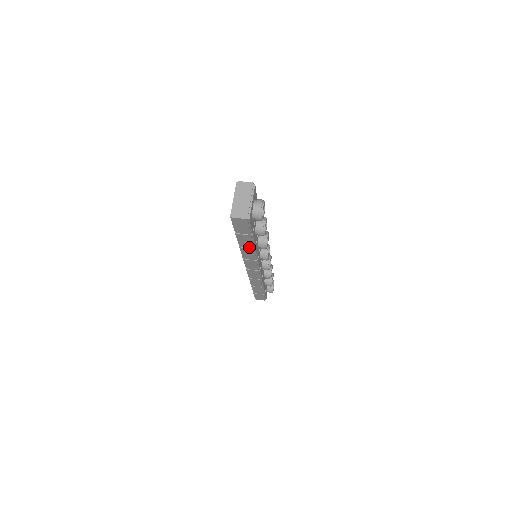
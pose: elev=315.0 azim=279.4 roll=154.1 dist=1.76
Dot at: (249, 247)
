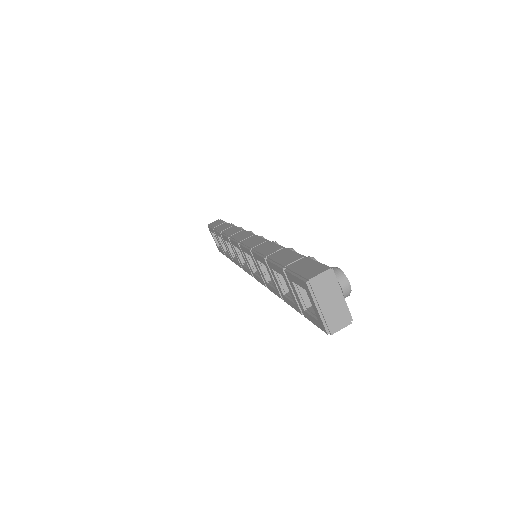
Dot at: occluded
